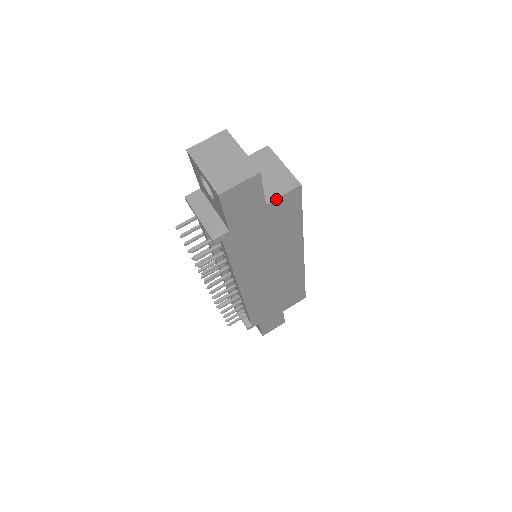
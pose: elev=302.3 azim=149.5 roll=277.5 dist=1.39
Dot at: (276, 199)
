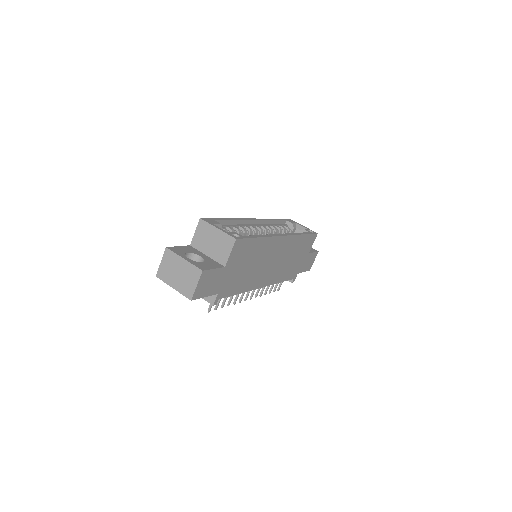
Dot at: (228, 259)
